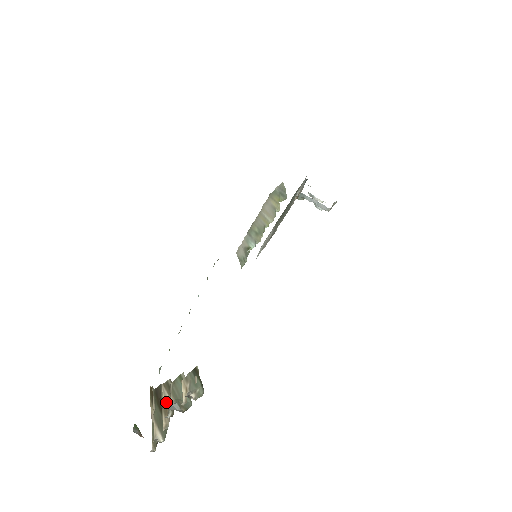
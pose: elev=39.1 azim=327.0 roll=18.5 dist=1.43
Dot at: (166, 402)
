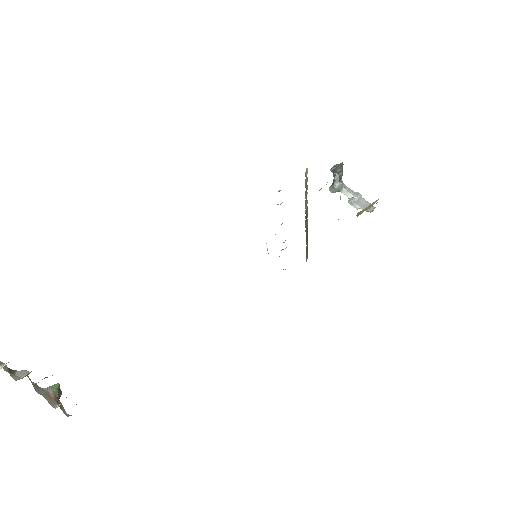
Dot at: occluded
